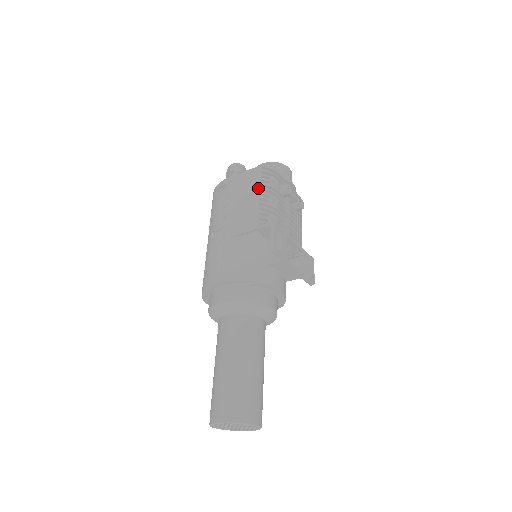
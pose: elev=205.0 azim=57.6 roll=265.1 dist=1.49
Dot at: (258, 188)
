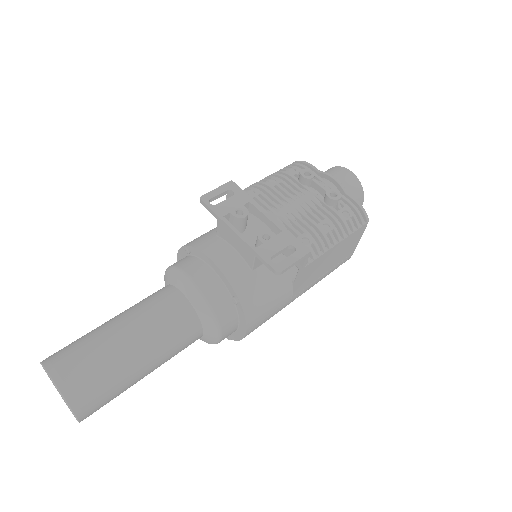
Dot at: occluded
